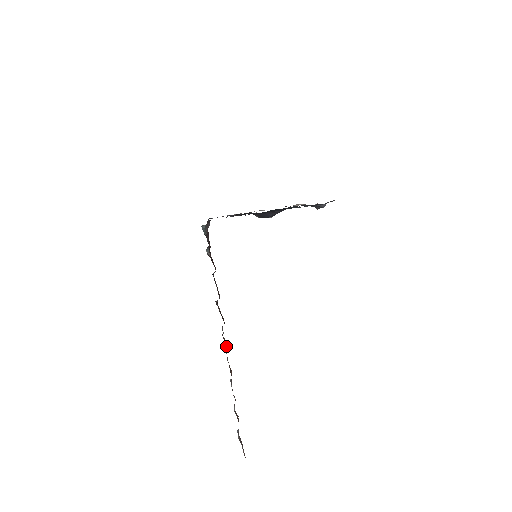
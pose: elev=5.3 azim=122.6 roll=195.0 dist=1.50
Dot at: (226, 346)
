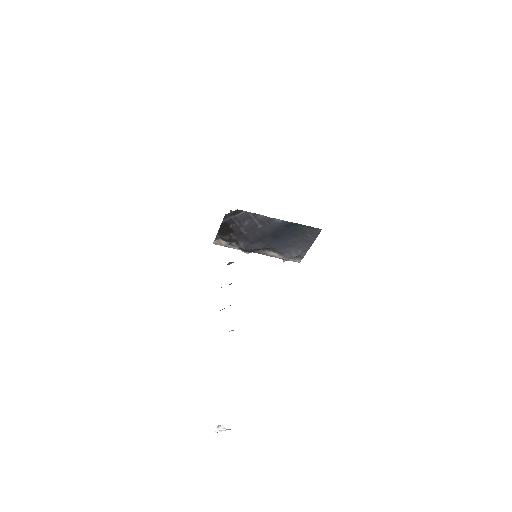
Dot at: occluded
